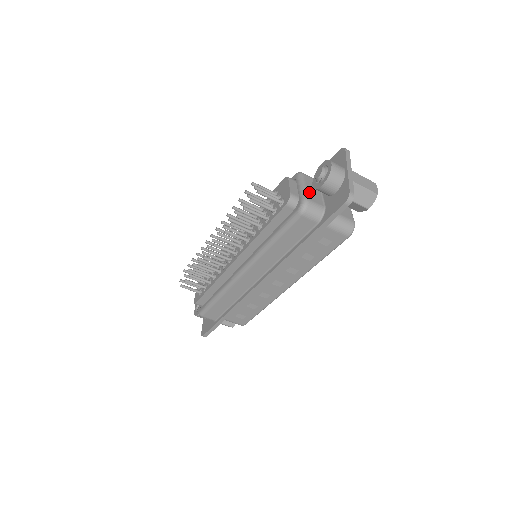
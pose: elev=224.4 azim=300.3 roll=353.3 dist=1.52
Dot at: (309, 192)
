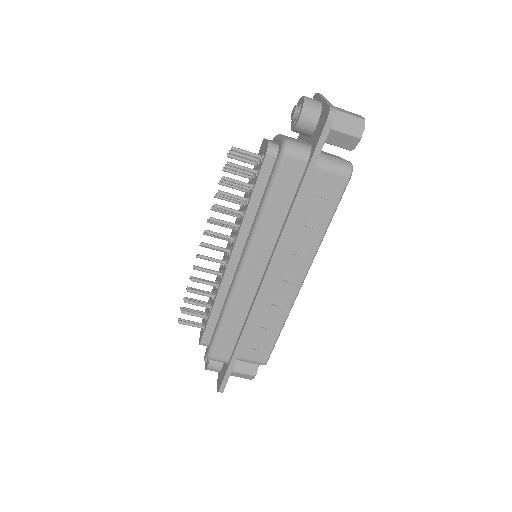
Dot at: occluded
